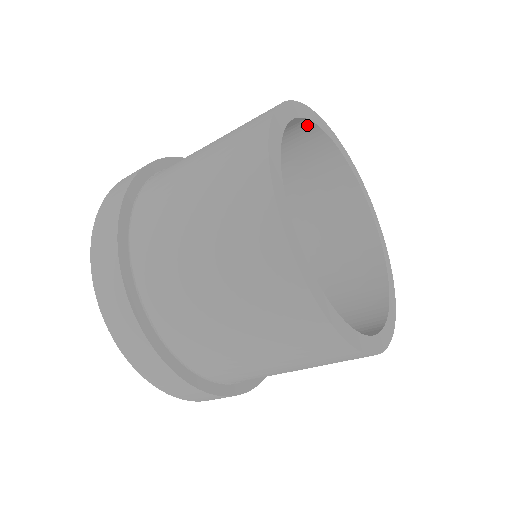
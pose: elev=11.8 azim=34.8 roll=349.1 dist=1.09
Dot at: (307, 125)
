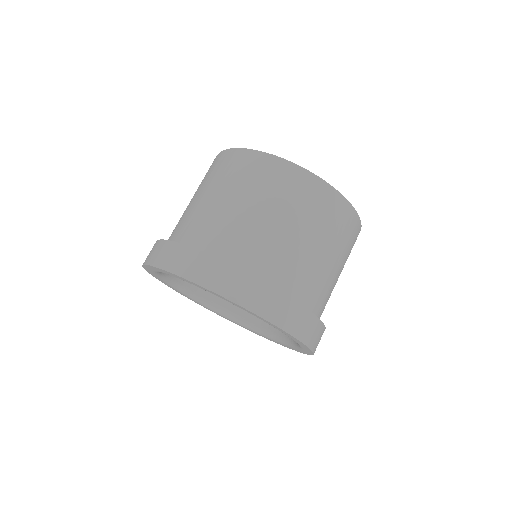
Dot at: occluded
